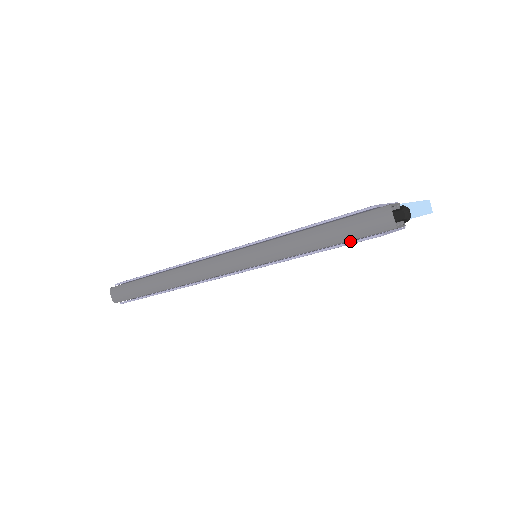
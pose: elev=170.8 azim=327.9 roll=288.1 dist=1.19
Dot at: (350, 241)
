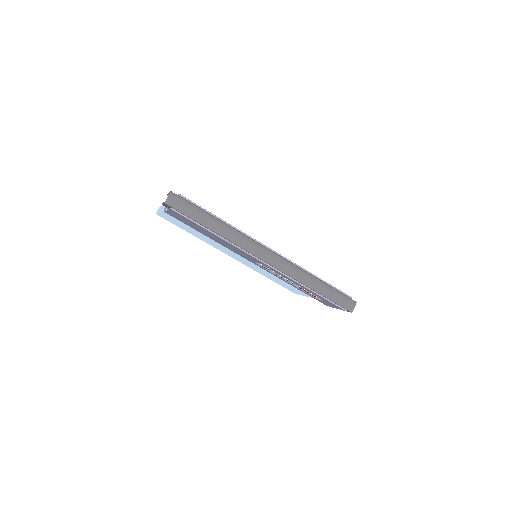
Dot at: occluded
